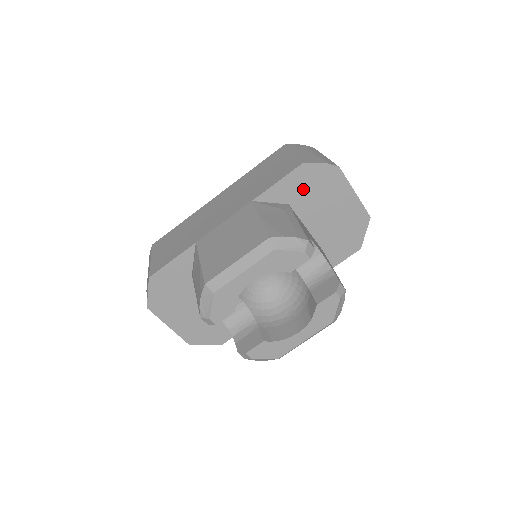
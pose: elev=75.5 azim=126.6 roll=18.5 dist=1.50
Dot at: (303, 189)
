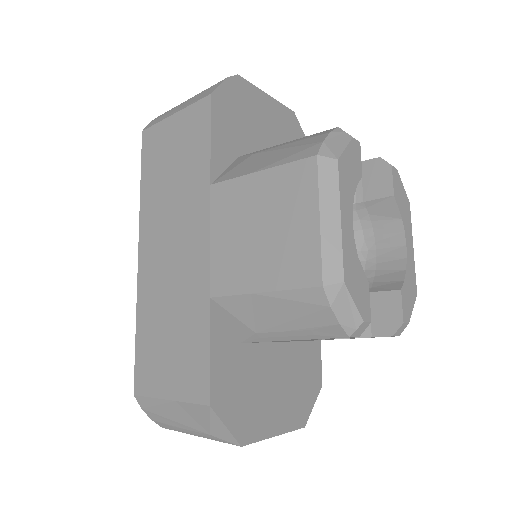
Dot at: (234, 127)
